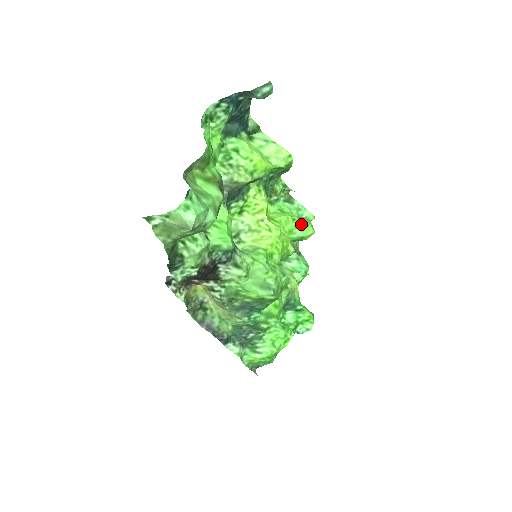
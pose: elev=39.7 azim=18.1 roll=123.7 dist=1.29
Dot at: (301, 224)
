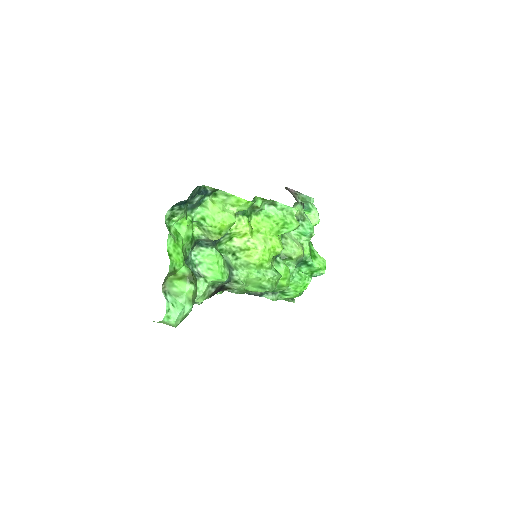
Dot at: (285, 224)
